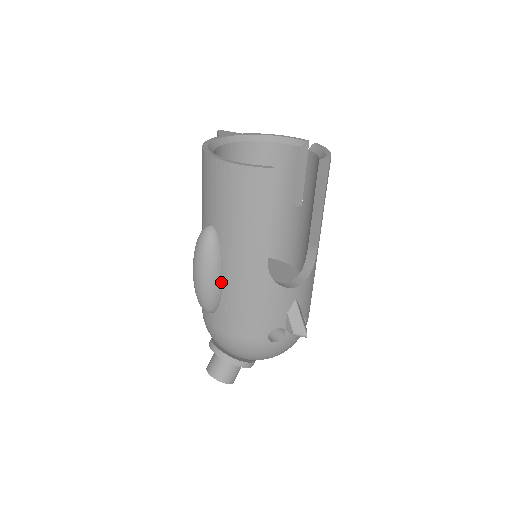
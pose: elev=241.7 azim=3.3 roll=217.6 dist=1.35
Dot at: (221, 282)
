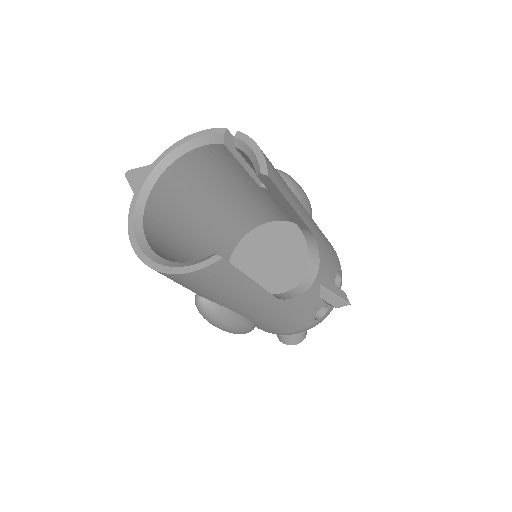
Dot at: (245, 320)
